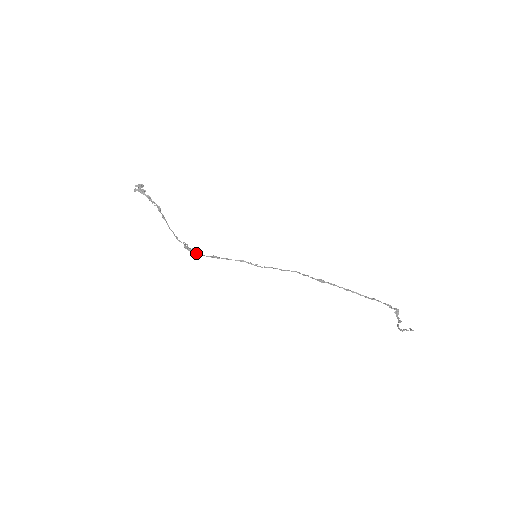
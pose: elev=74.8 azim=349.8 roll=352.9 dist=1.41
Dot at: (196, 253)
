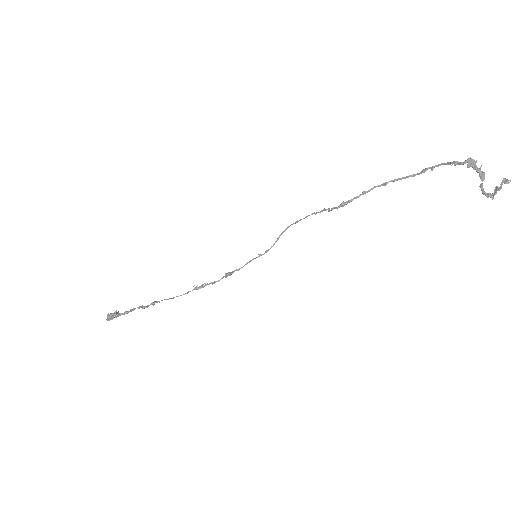
Dot at: occluded
